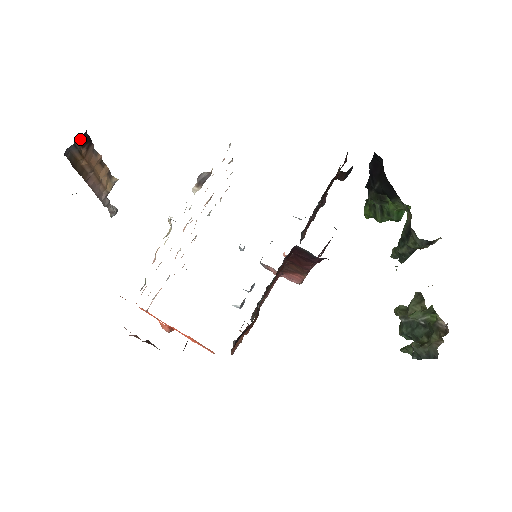
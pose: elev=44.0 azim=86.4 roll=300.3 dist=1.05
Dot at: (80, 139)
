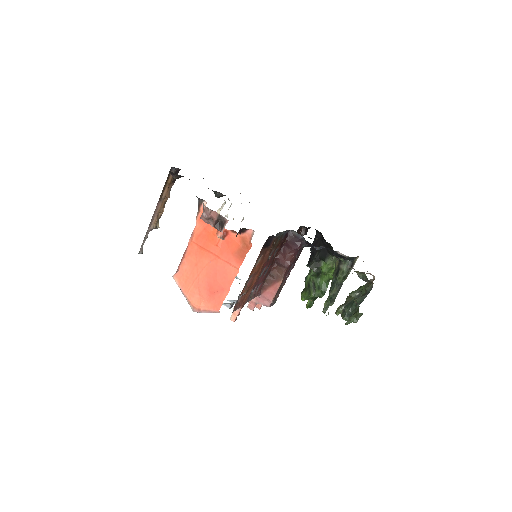
Dot at: (176, 171)
